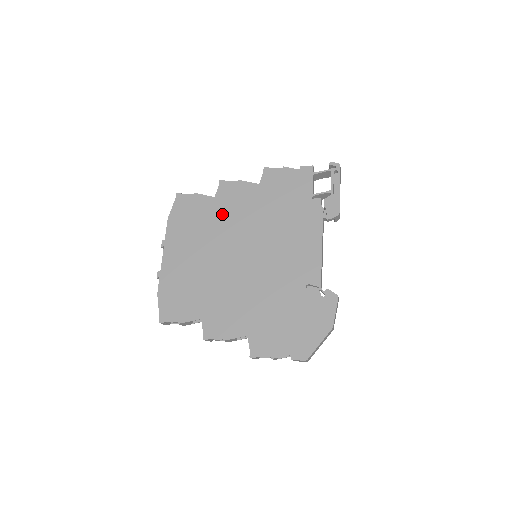
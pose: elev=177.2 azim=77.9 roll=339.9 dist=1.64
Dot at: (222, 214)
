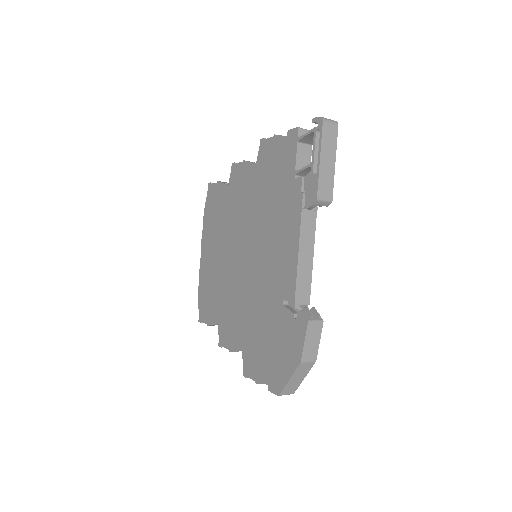
Dot at: (232, 205)
